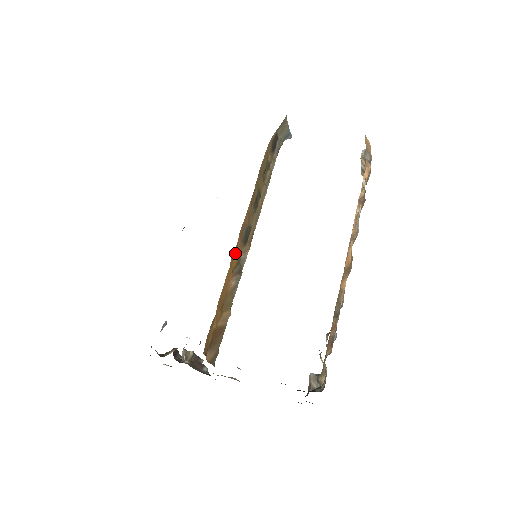
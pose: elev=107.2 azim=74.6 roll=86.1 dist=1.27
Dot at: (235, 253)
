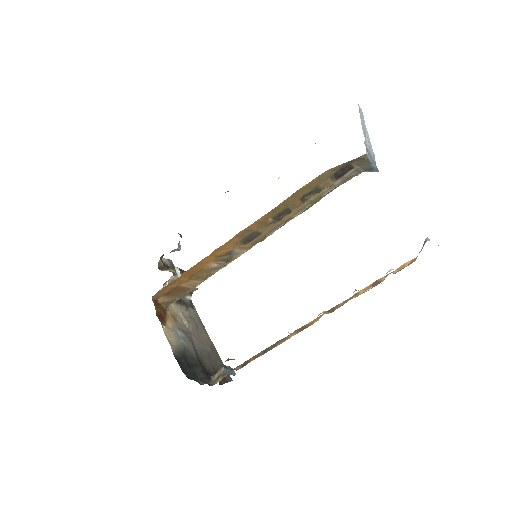
Dot at: (224, 247)
